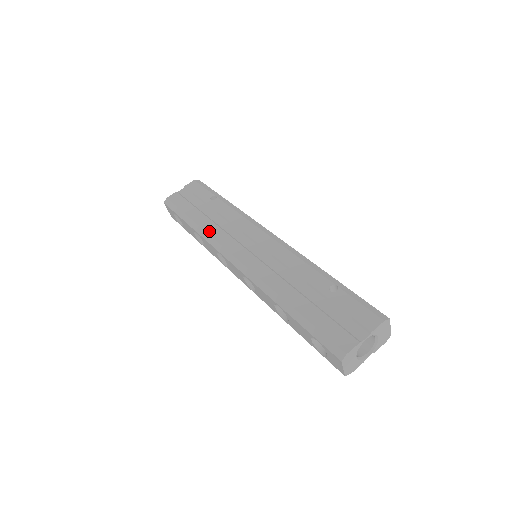
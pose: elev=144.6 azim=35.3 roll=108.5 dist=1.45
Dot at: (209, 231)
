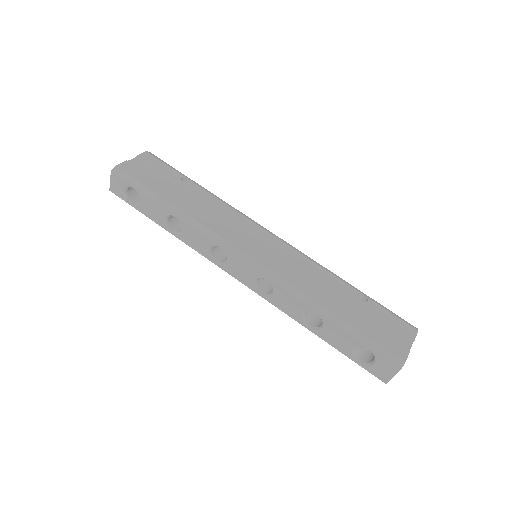
Dot at: (200, 219)
